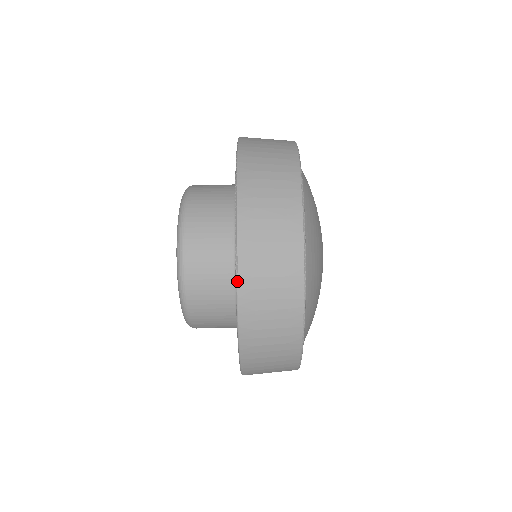
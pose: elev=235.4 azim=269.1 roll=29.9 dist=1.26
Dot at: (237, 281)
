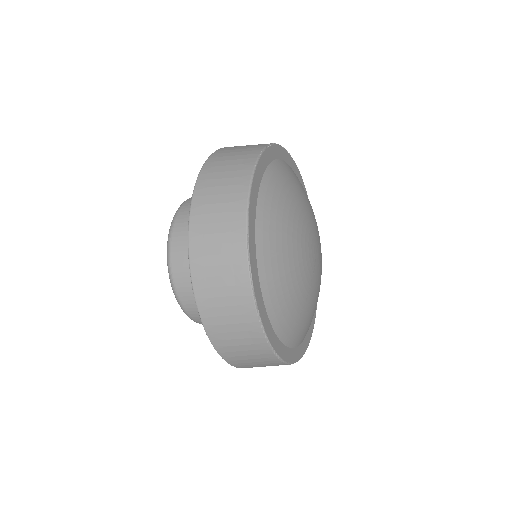
Dot at: occluded
